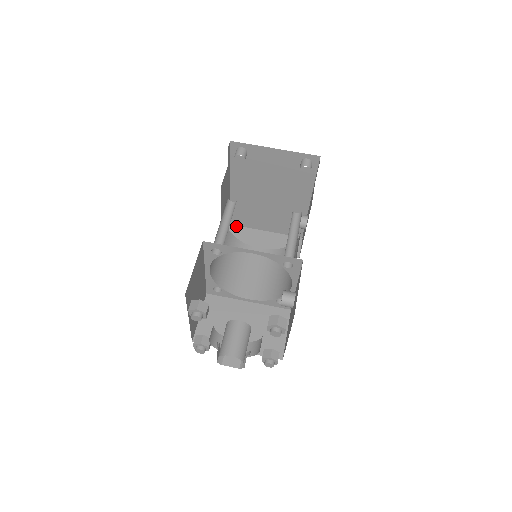
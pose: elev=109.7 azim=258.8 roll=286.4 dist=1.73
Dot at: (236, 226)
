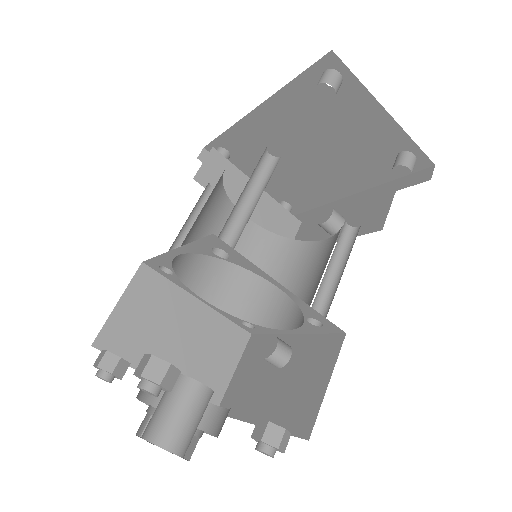
Dot at: (224, 157)
